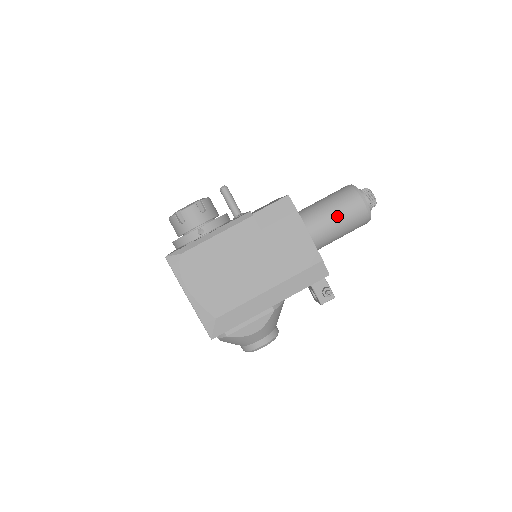
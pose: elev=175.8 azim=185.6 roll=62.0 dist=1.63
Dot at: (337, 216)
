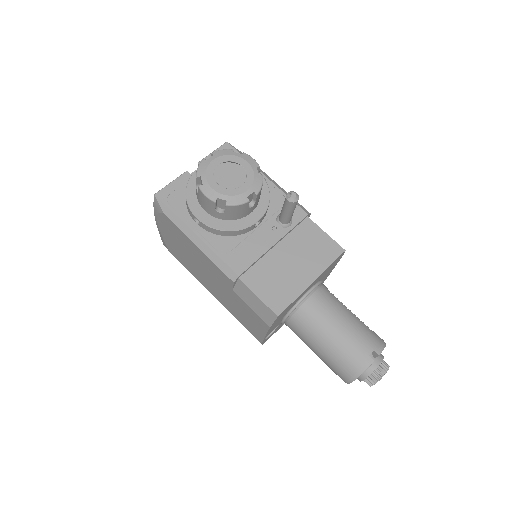
Dot at: (317, 352)
